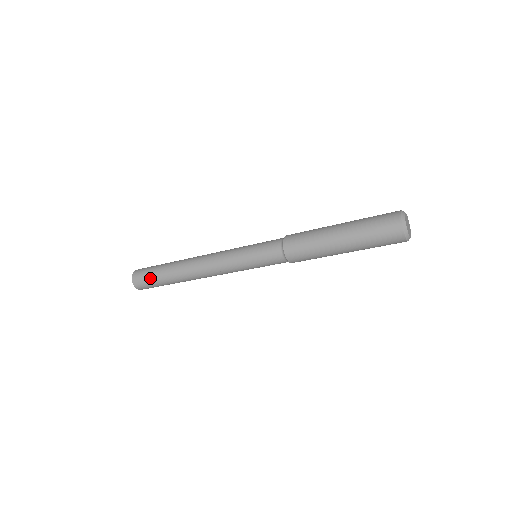
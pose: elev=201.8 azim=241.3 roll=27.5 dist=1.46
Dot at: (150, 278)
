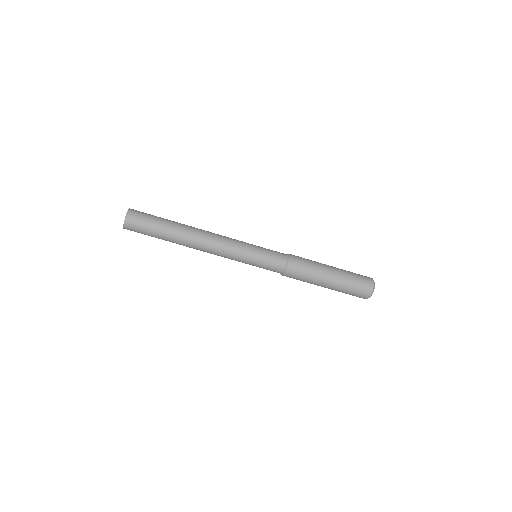
Dot at: (152, 215)
